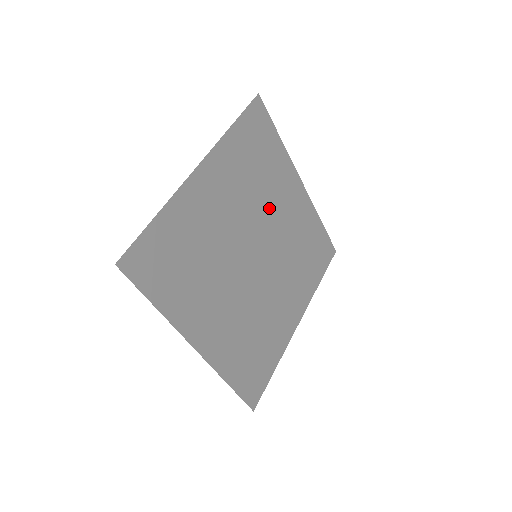
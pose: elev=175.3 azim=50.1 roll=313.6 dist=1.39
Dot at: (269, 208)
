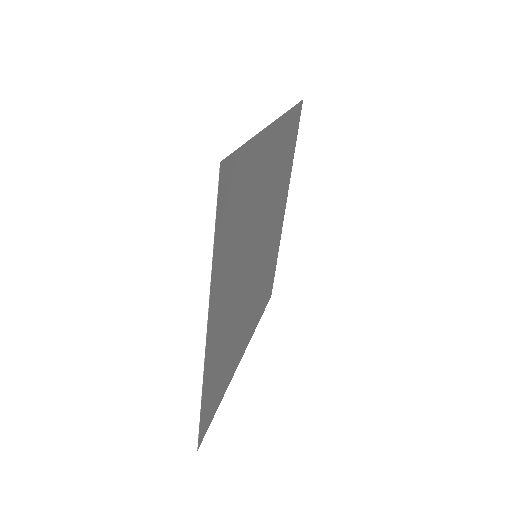
Dot at: (256, 212)
